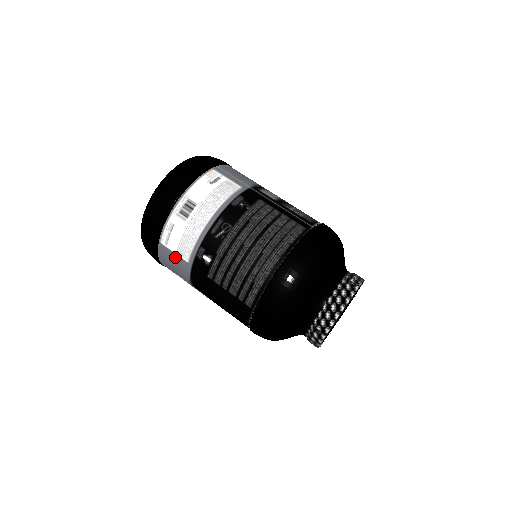
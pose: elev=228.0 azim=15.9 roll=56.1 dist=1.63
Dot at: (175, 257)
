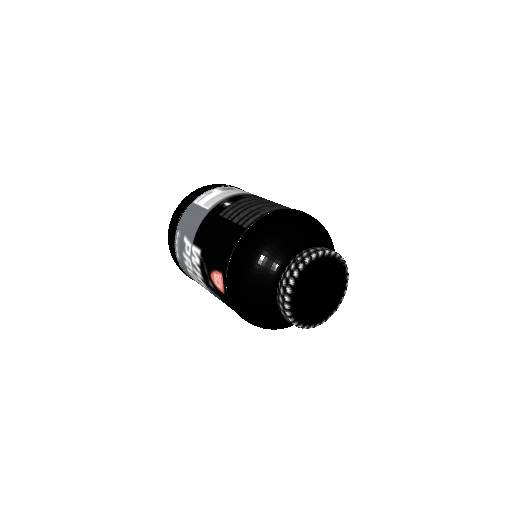
Dot at: (199, 209)
